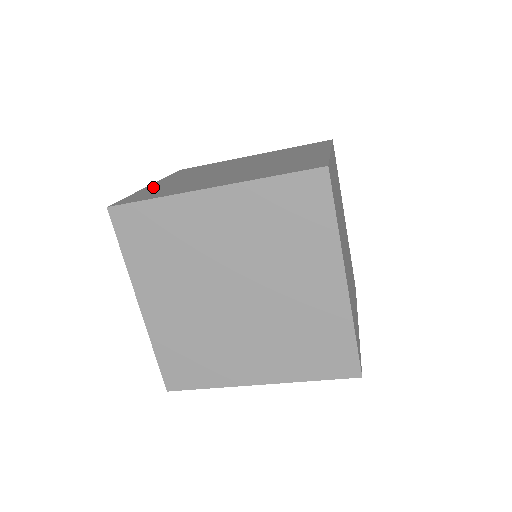
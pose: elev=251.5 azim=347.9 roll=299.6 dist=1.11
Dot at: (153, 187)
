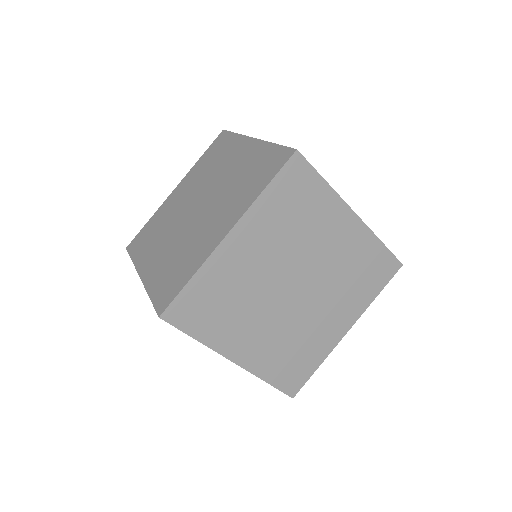
Dot at: (164, 207)
